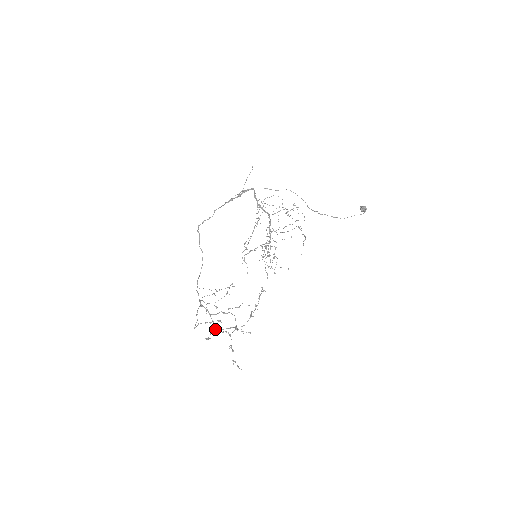
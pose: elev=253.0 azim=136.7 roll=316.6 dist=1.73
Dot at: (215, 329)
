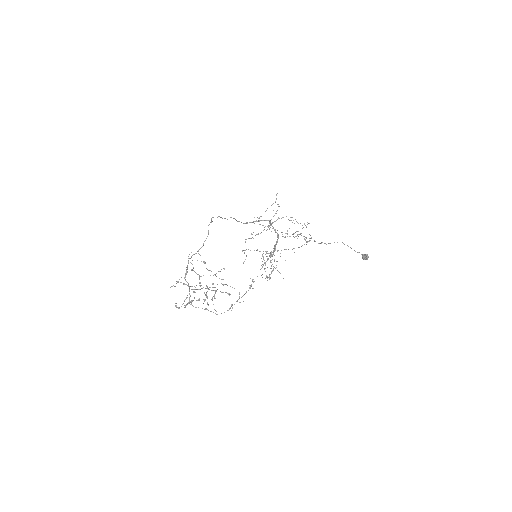
Dot at: (189, 302)
